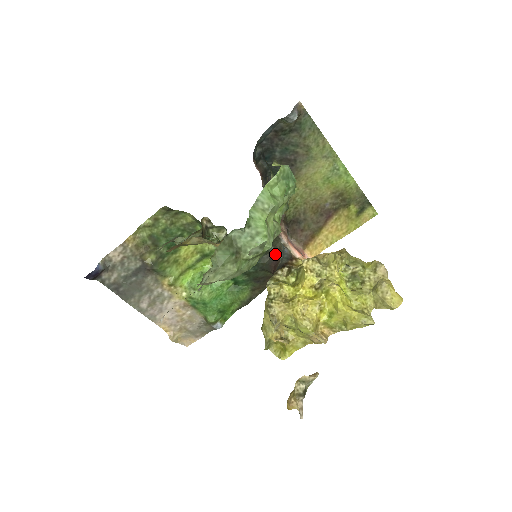
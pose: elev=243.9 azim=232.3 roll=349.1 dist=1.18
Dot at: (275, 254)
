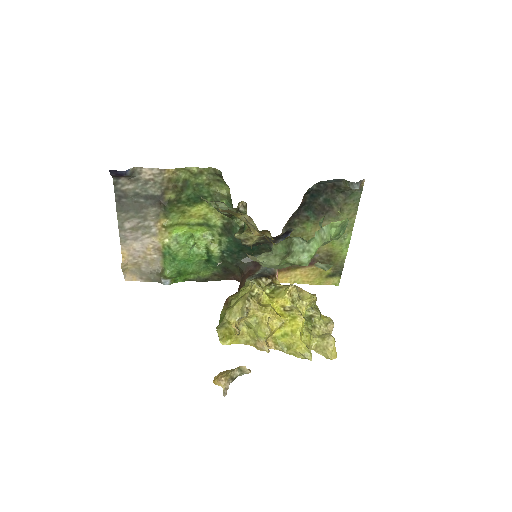
Dot at: (257, 262)
